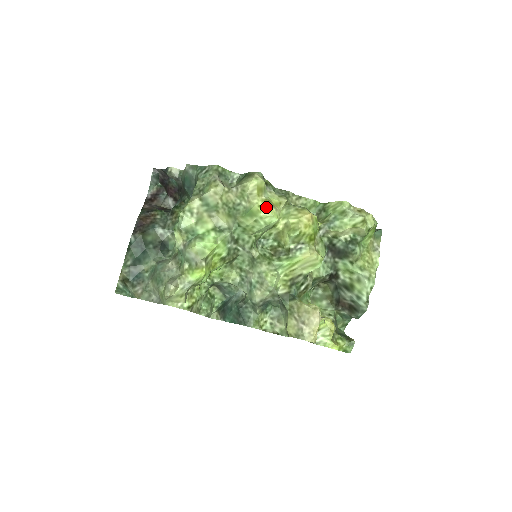
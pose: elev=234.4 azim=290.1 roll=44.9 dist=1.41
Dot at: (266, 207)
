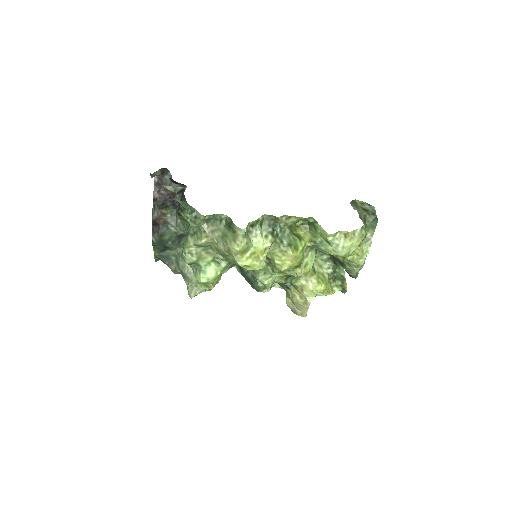
Dot at: (250, 265)
